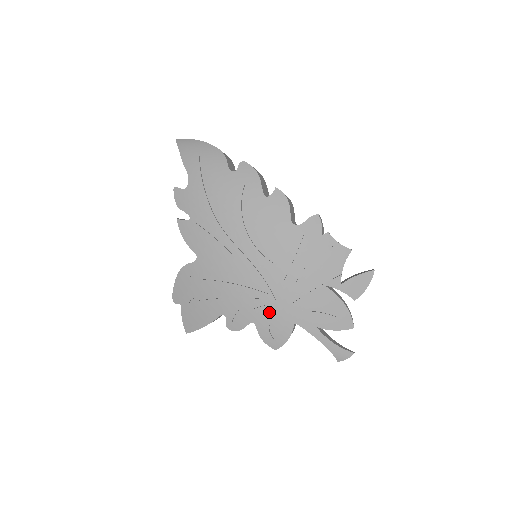
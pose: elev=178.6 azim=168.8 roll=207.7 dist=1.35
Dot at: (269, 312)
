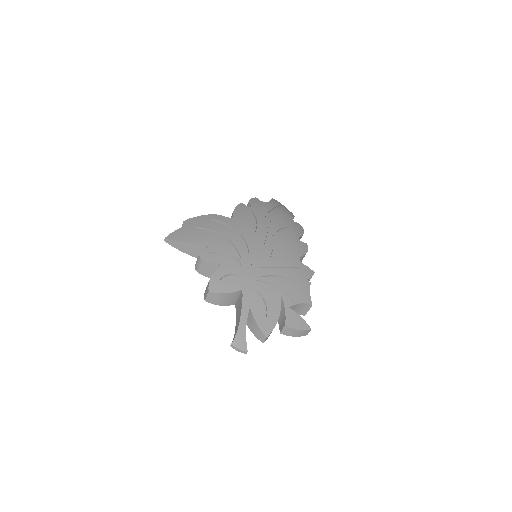
Dot at: (237, 269)
